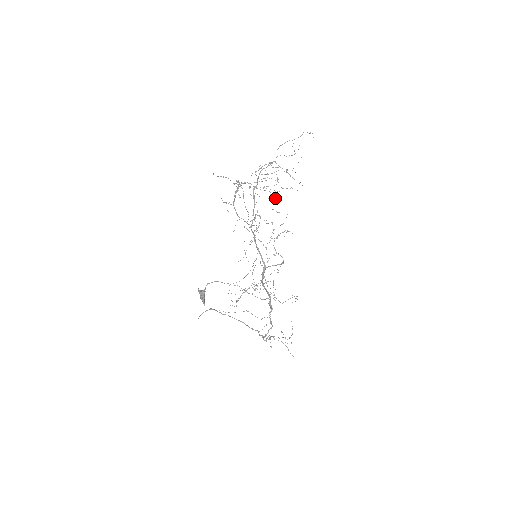
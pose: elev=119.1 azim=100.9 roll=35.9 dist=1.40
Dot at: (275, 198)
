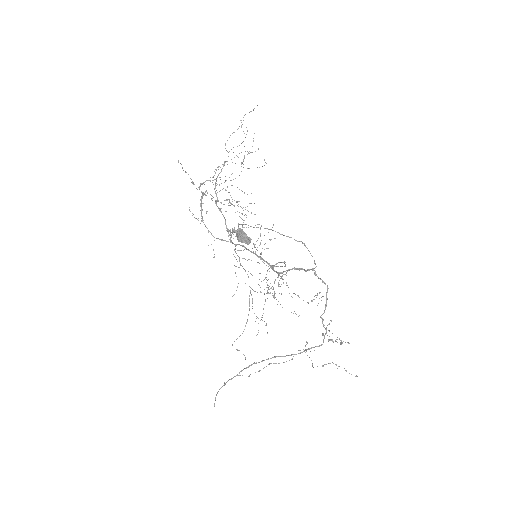
Dot at: occluded
